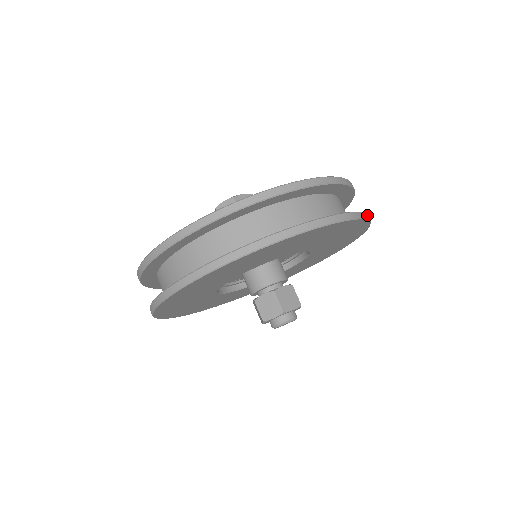
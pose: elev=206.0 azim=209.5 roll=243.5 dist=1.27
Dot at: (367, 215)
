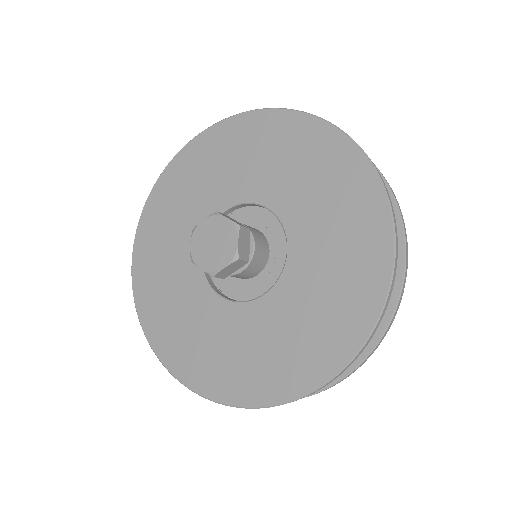
Dot at: (377, 168)
